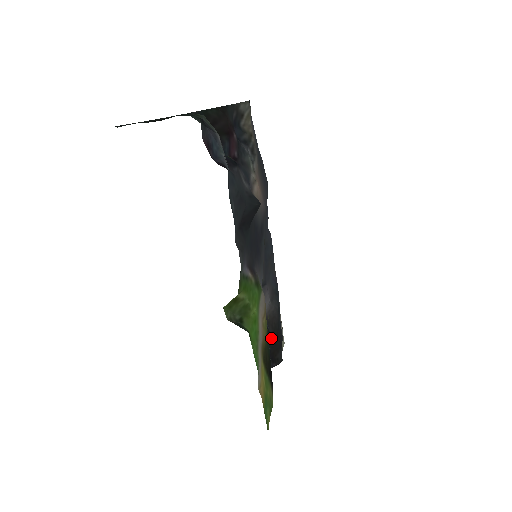
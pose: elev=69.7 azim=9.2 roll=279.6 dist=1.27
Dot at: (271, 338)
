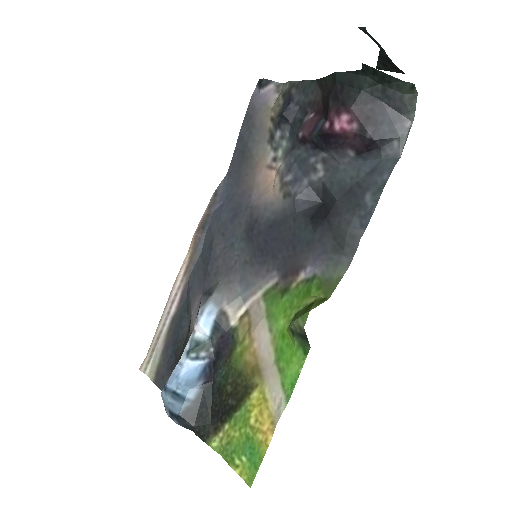
Dot at: occluded
